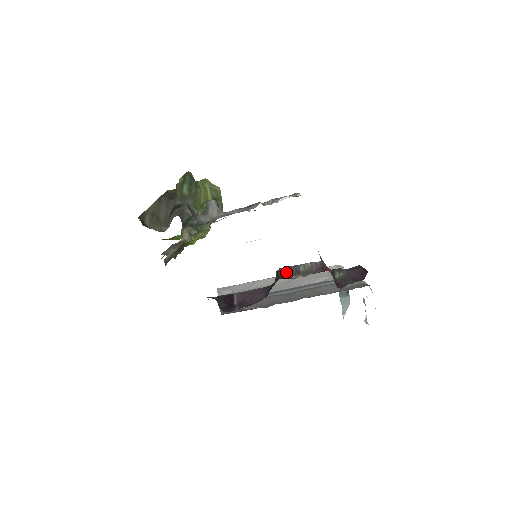
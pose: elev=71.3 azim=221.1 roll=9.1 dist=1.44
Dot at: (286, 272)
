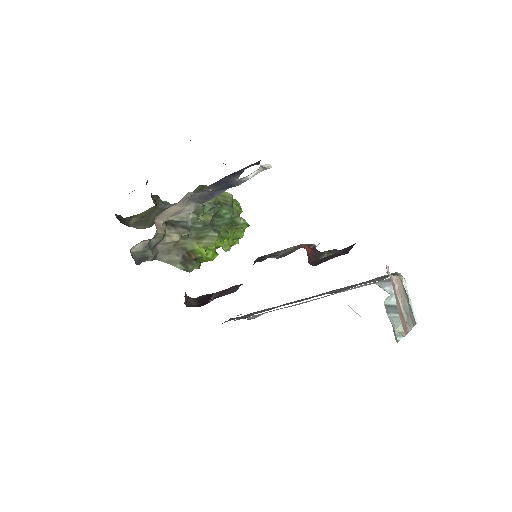
Dot at: (263, 259)
